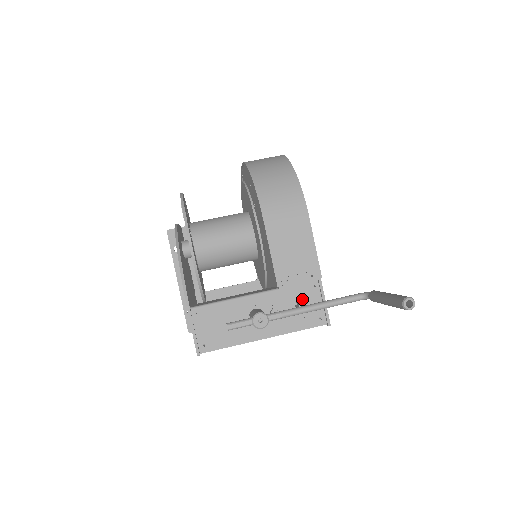
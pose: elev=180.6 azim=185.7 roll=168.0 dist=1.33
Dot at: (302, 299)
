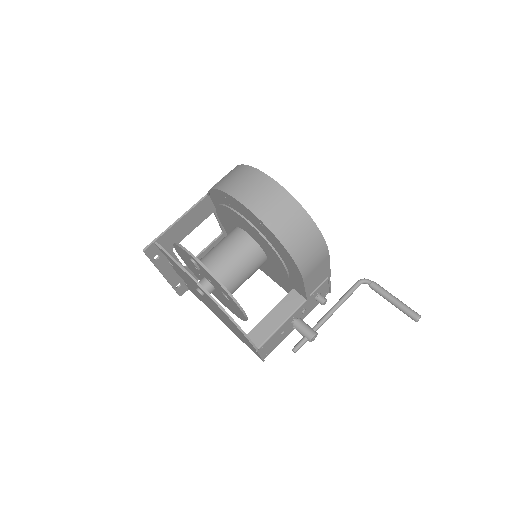
Dot at: (318, 294)
